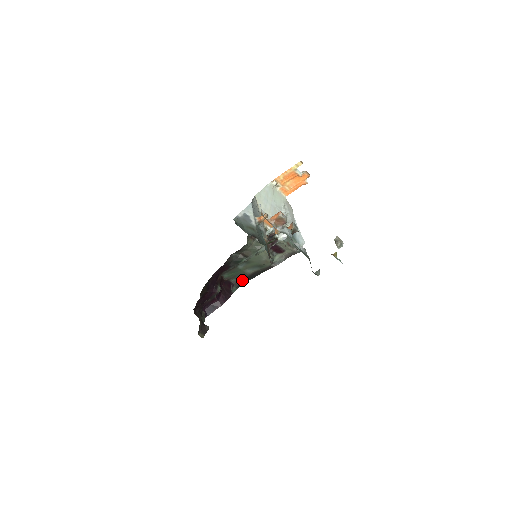
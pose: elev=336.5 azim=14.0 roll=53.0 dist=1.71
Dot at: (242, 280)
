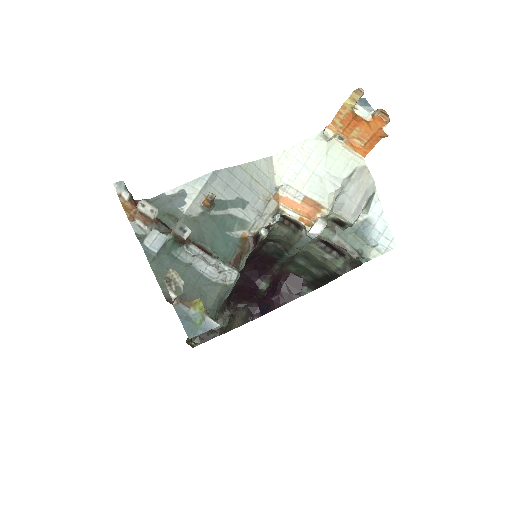
Dot at: (316, 281)
